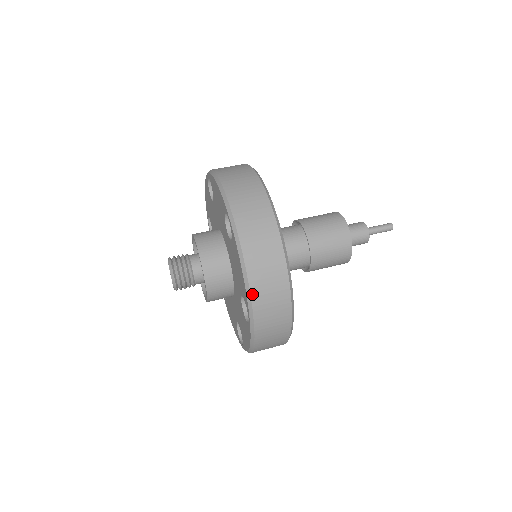
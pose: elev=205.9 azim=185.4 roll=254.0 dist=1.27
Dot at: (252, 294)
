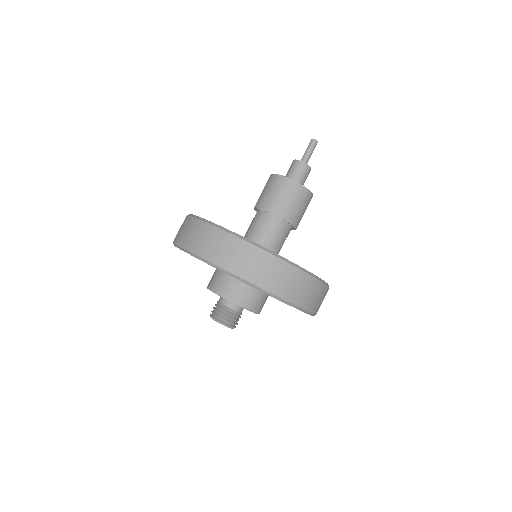
Dot at: (306, 309)
